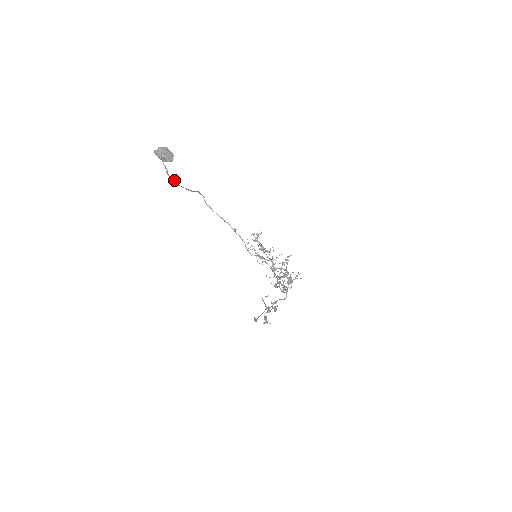
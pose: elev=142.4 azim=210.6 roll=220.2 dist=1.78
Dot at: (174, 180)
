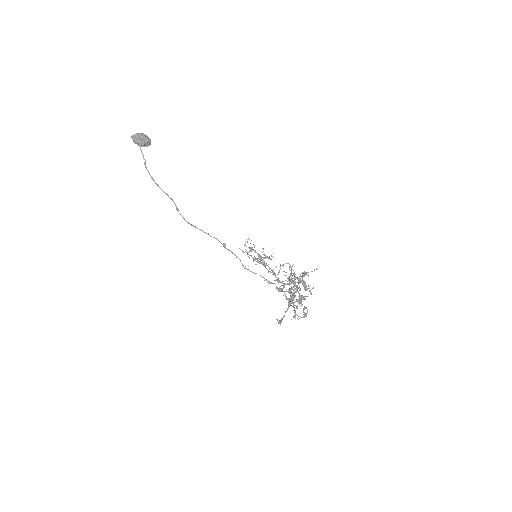
Dot at: (152, 177)
